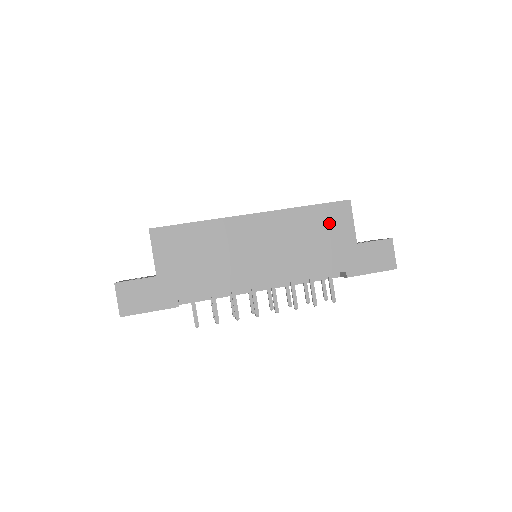
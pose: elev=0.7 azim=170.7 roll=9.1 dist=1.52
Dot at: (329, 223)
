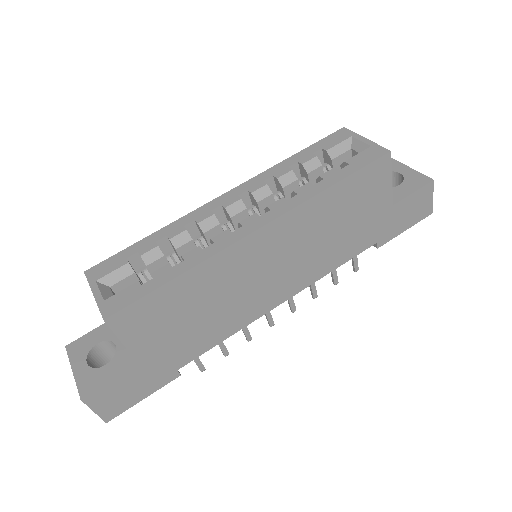
Dot at: (361, 195)
